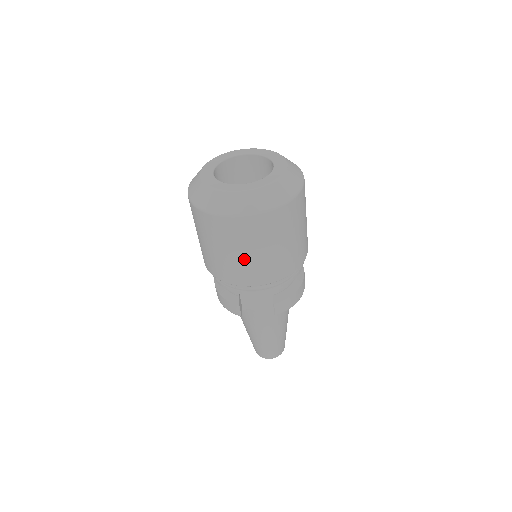
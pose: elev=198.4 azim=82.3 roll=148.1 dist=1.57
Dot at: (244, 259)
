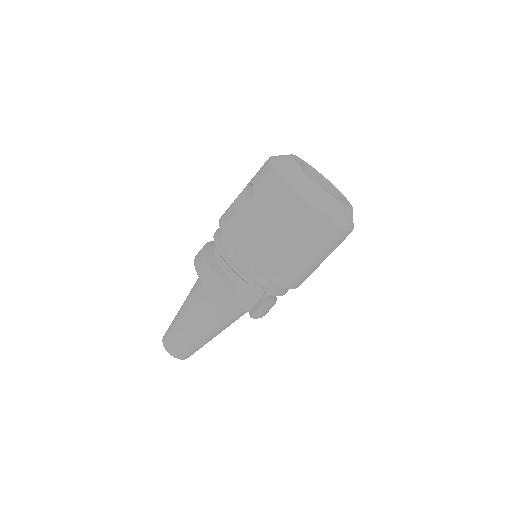
Dot at: (292, 255)
